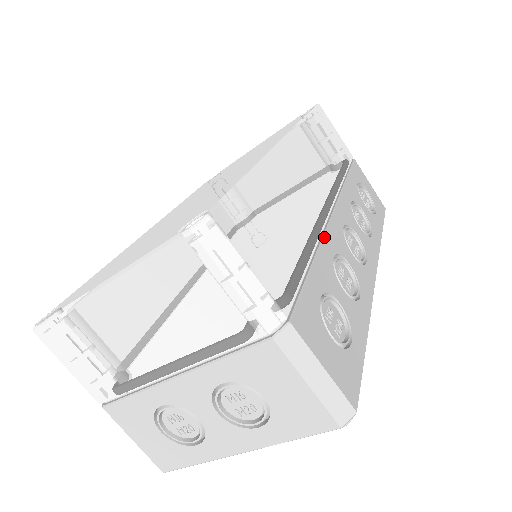
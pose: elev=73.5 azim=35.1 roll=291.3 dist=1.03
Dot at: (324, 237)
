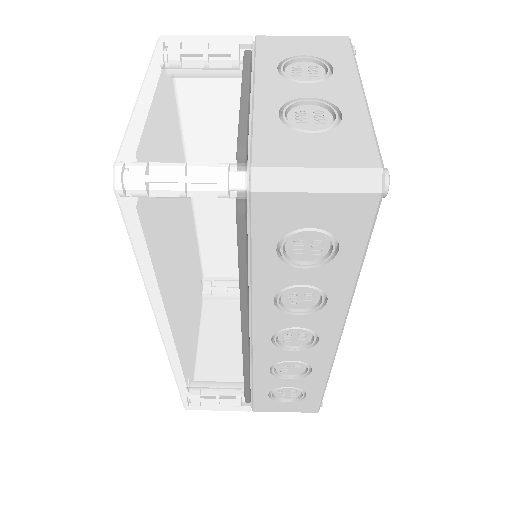
Dot at: occluded
